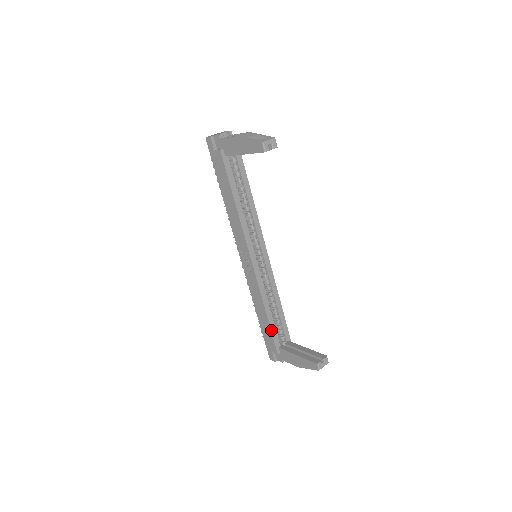
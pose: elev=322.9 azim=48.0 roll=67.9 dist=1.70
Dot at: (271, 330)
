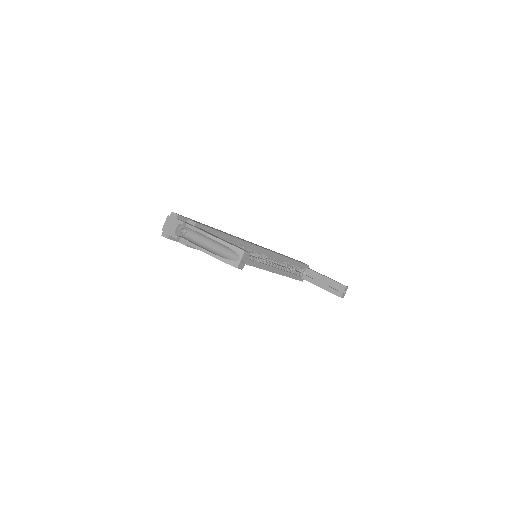
Dot at: occluded
